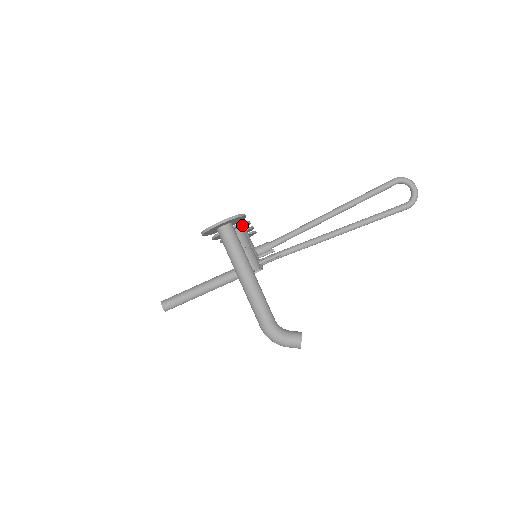
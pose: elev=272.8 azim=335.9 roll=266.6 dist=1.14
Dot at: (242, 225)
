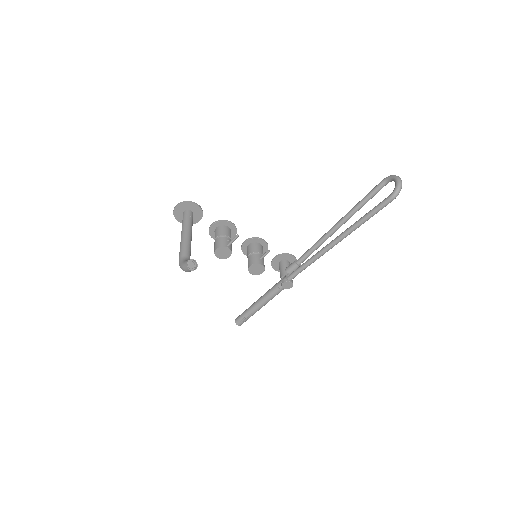
Dot at: (222, 223)
